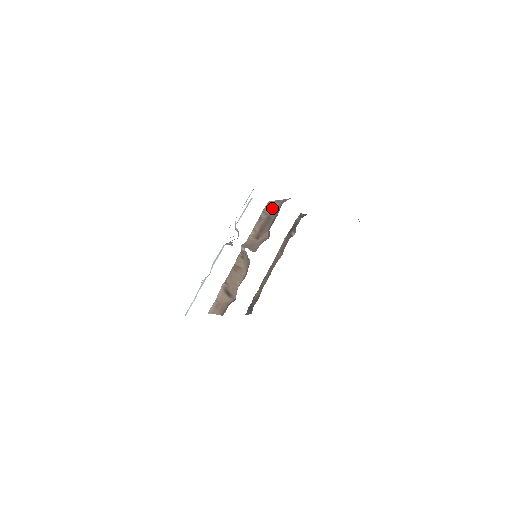
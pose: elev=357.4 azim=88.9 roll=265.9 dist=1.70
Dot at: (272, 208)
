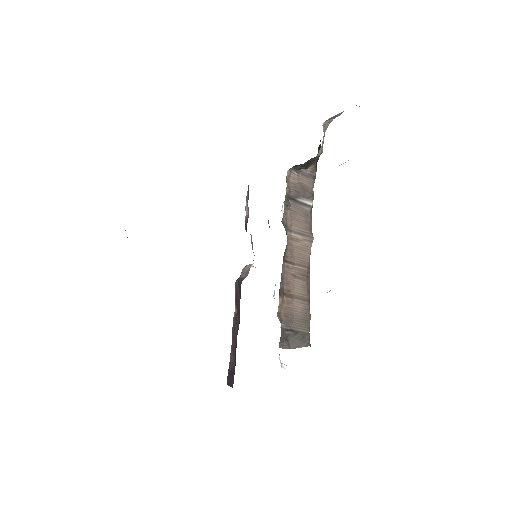
Dot at: occluded
